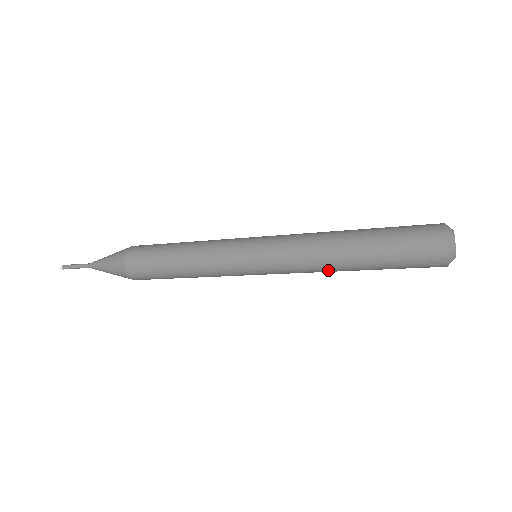
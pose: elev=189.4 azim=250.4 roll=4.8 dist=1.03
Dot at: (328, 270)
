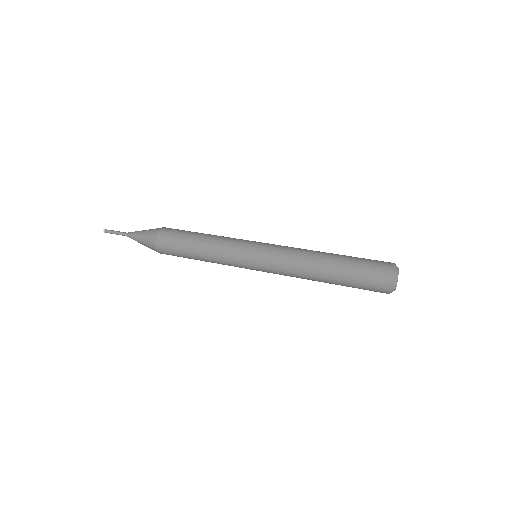
Dot at: occluded
